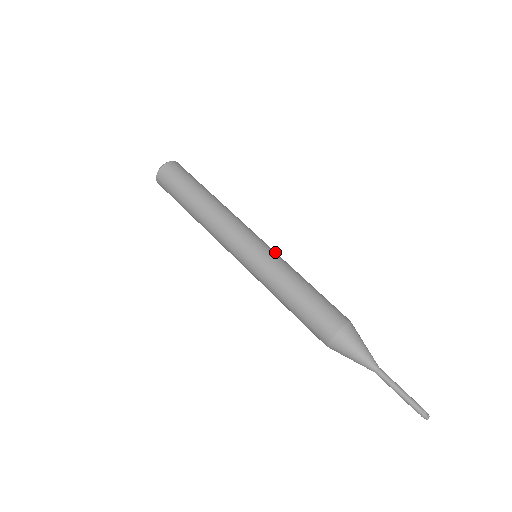
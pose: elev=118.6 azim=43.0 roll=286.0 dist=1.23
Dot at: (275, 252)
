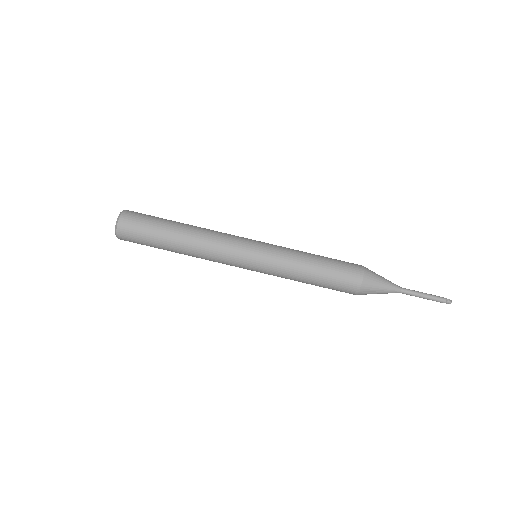
Dot at: (271, 244)
